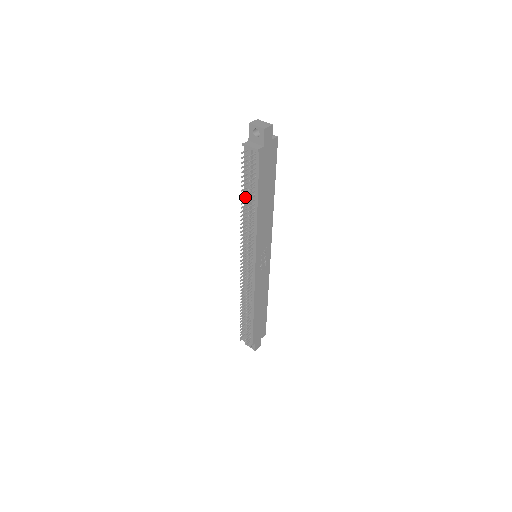
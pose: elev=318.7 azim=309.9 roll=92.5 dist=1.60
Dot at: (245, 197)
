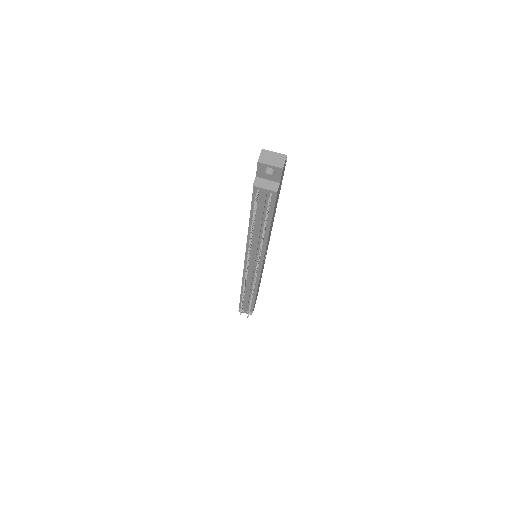
Dot at: (253, 226)
